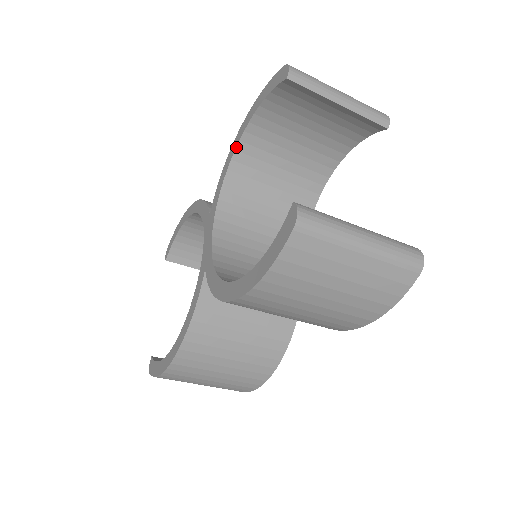
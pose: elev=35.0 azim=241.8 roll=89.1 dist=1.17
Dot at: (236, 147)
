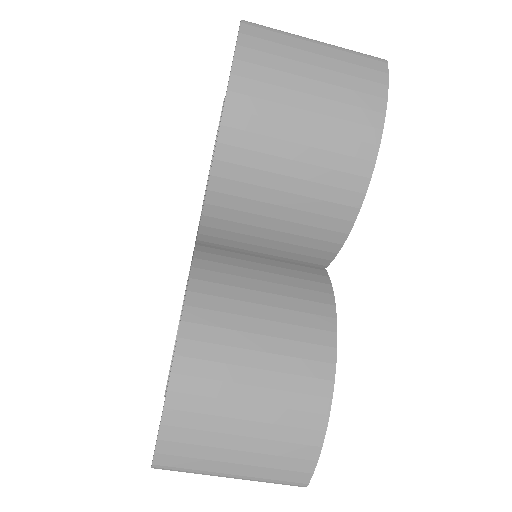
Dot at: (205, 191)
